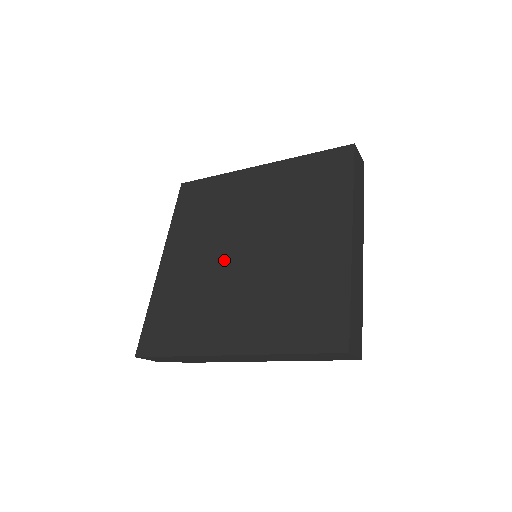
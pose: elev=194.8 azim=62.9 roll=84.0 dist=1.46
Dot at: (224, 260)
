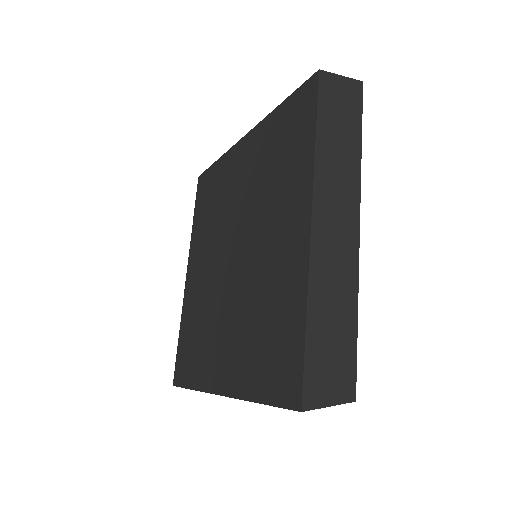
Dot at: (219, 272)
